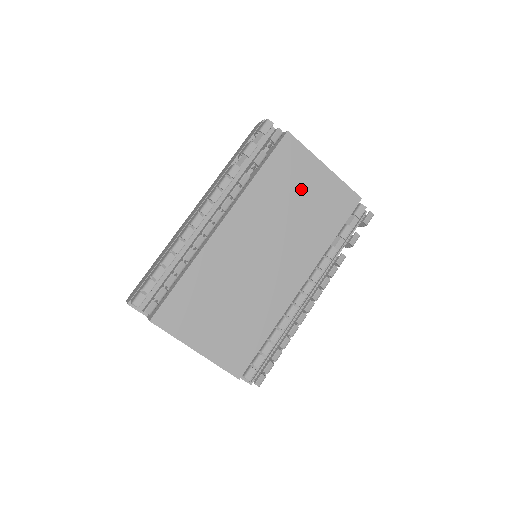
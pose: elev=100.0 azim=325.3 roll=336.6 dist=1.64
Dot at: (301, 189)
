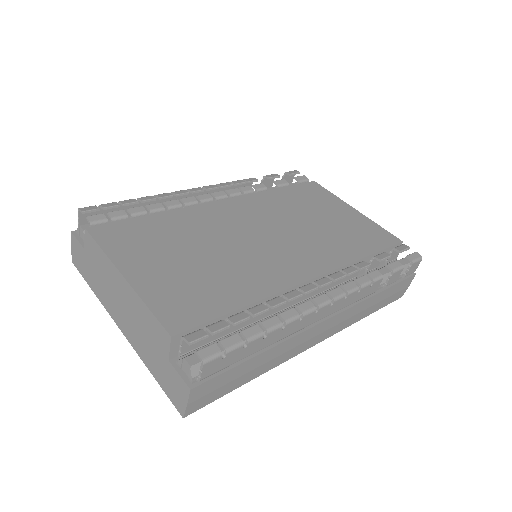
Dot at: (323, 212)
